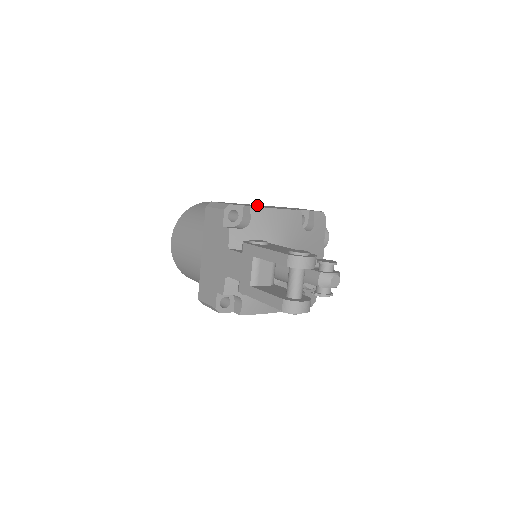
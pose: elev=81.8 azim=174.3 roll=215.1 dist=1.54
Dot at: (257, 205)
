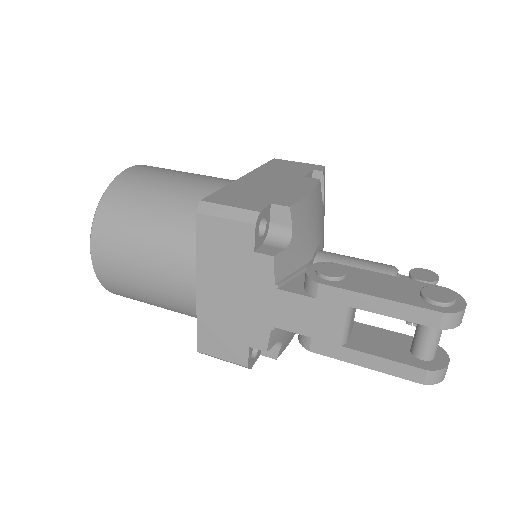
Dot at: (253, 181)
